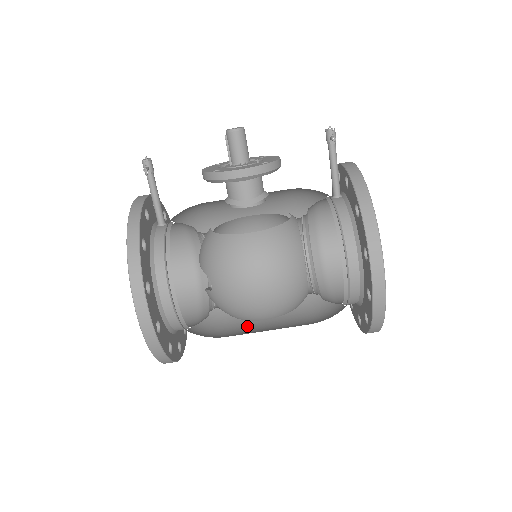
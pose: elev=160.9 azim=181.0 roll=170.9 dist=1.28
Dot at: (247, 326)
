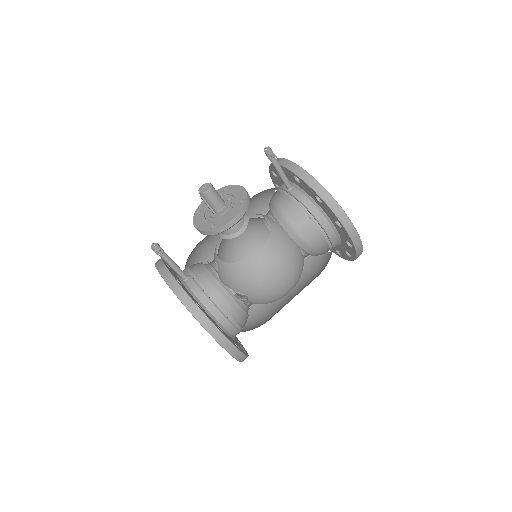
Dot at: occluded
